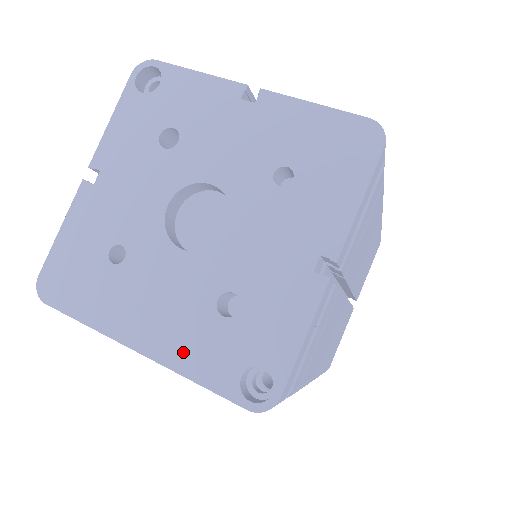
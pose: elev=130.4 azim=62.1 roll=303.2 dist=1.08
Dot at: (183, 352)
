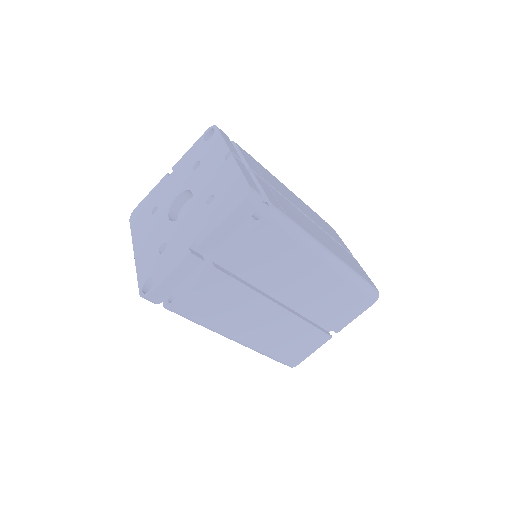
Dot at: (142, 261)
